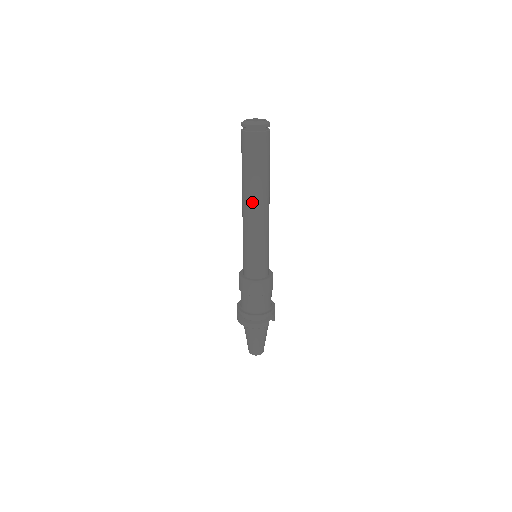
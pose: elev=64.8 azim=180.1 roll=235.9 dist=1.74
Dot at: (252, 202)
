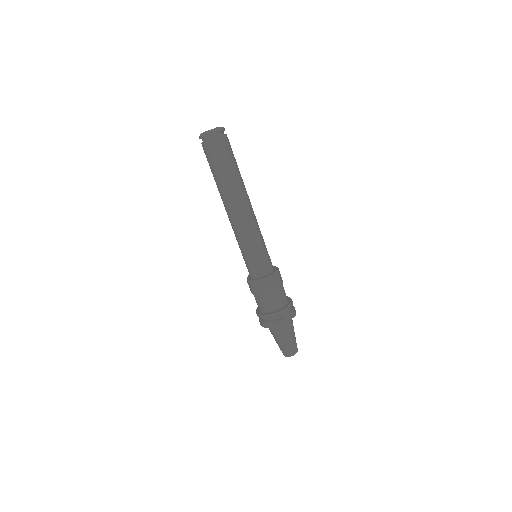
Dot at: (229, 205)
